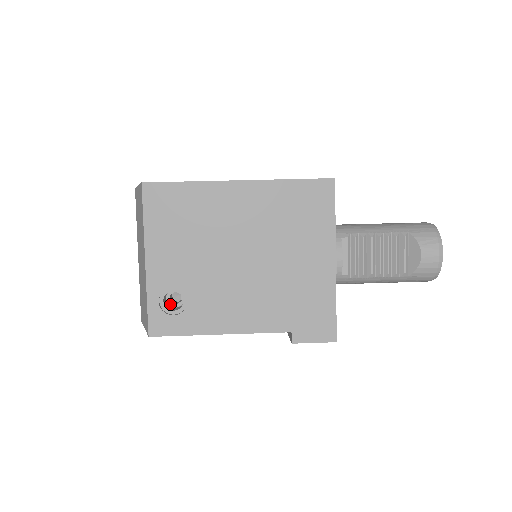
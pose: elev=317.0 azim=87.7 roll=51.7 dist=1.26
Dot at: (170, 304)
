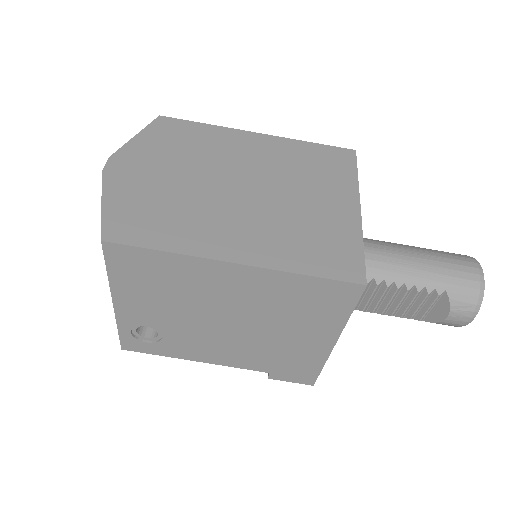
Dot at: occluded
